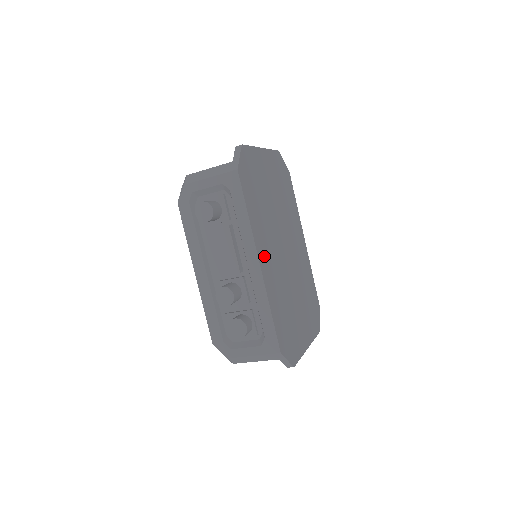
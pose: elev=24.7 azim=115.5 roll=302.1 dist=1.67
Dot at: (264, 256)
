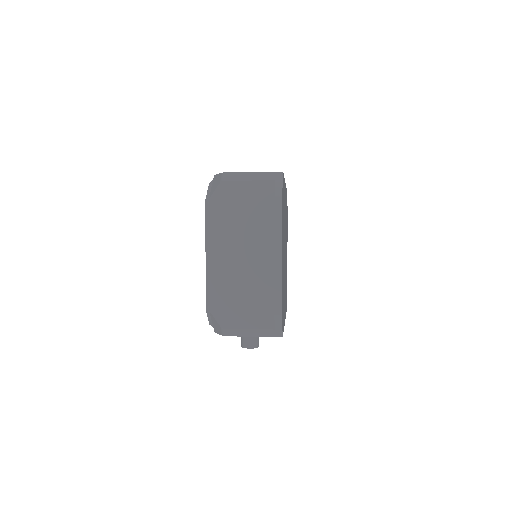
Dot at: occluded
